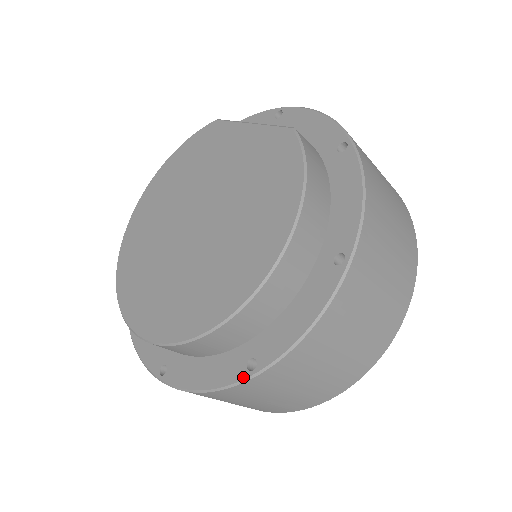
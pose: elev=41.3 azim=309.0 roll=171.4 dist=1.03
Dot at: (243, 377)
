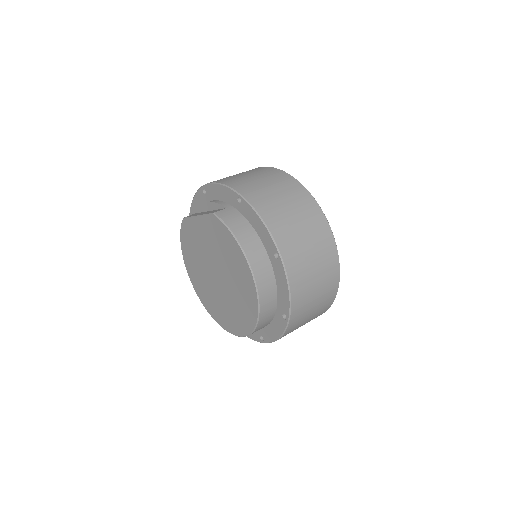
Dot at: (286, 324)
